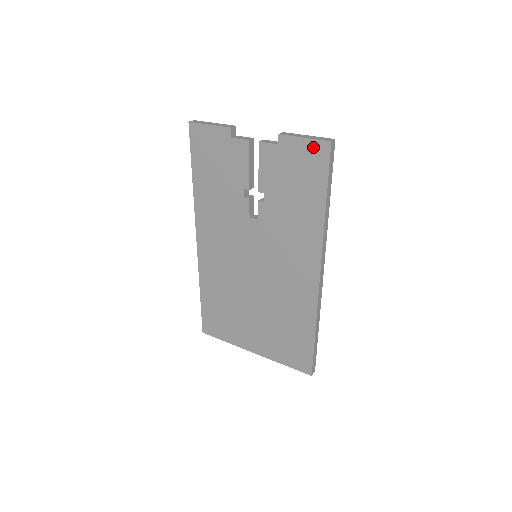
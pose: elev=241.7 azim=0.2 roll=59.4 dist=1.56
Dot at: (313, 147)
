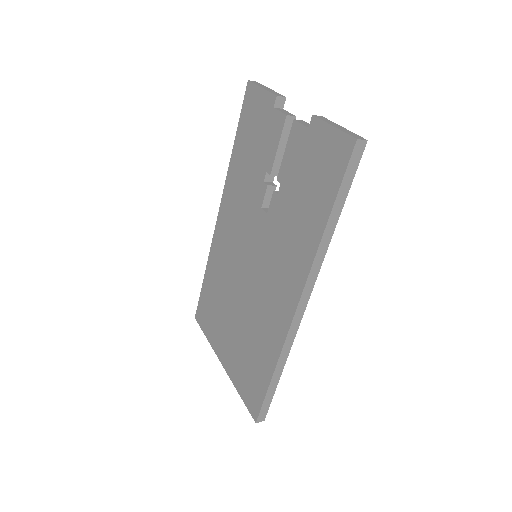
Dot at: (338, 141)
